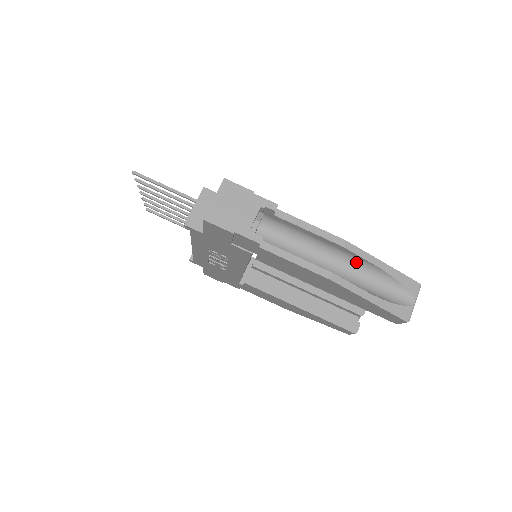
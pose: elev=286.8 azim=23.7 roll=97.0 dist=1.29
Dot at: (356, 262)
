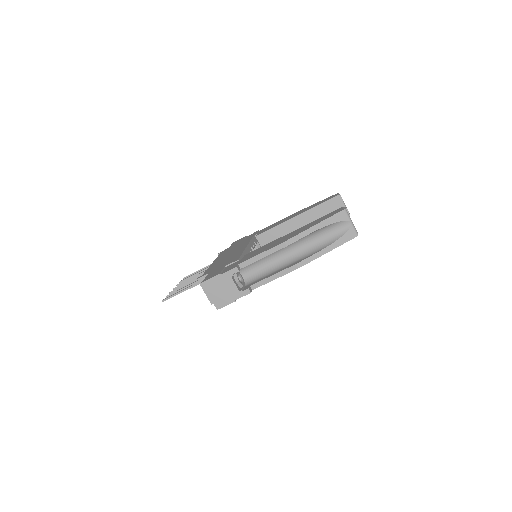
Dot at: (301, 239)
